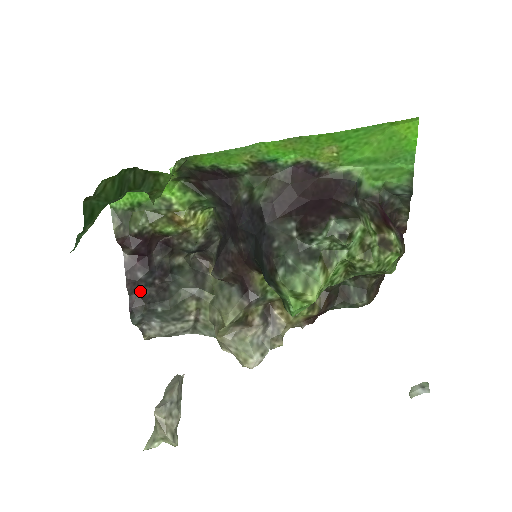
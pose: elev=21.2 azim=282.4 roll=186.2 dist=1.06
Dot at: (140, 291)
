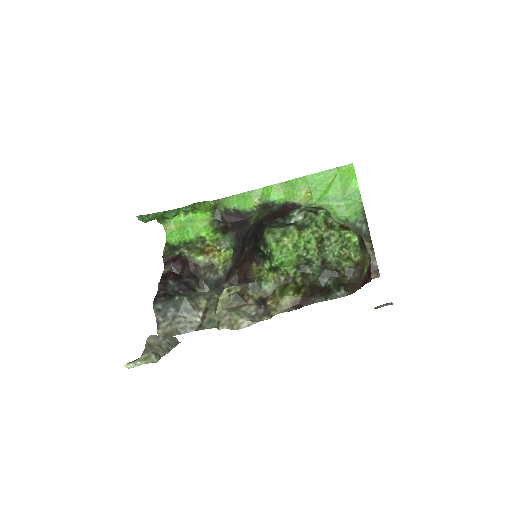
Dot at: (167, 292)
